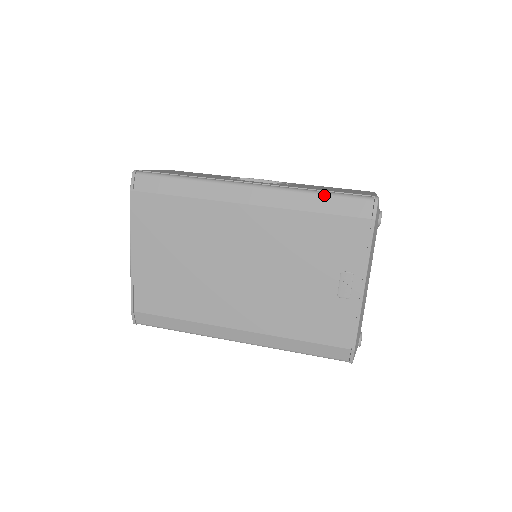
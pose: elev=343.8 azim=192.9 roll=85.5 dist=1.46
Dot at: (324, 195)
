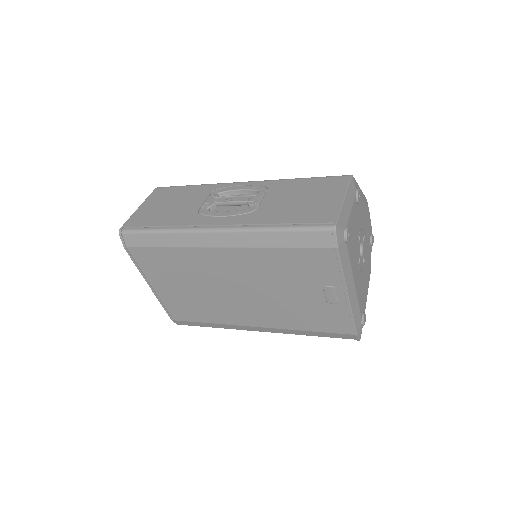
Dot at: (284, 232)
